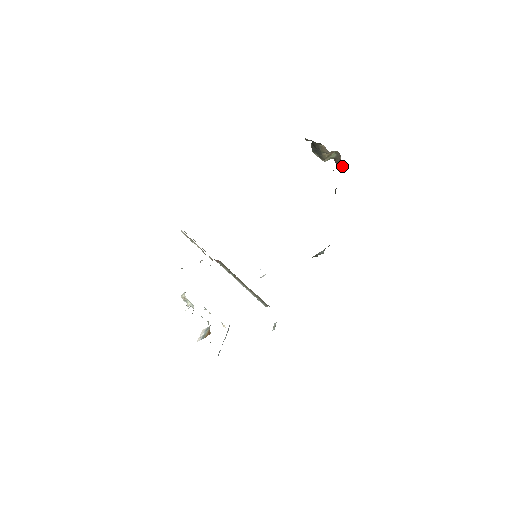
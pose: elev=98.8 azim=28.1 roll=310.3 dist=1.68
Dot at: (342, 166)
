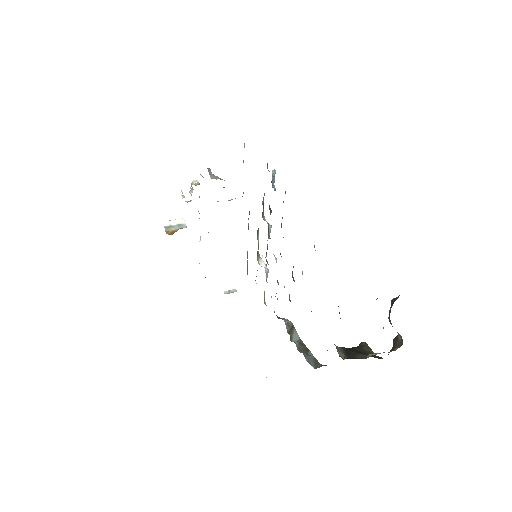
Dot at: (390, 351)
